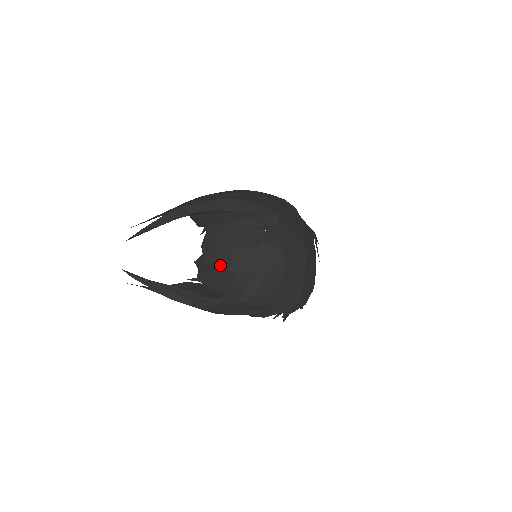
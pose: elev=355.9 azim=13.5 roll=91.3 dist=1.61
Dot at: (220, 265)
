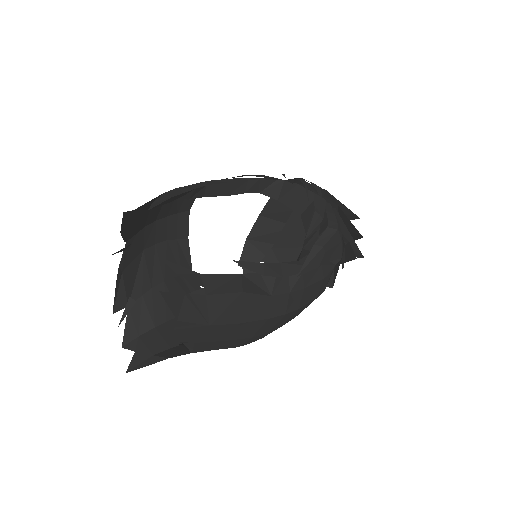
Dot at: occluded
